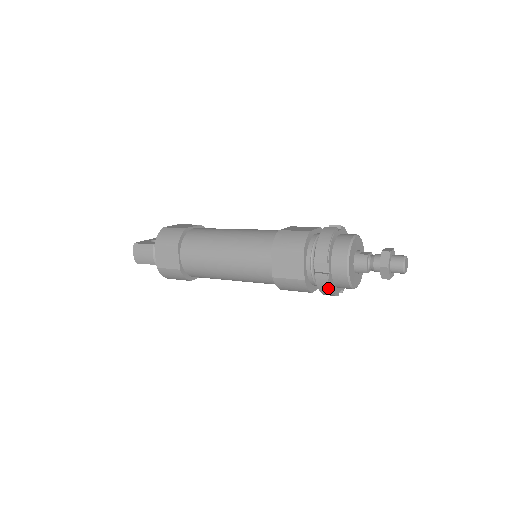
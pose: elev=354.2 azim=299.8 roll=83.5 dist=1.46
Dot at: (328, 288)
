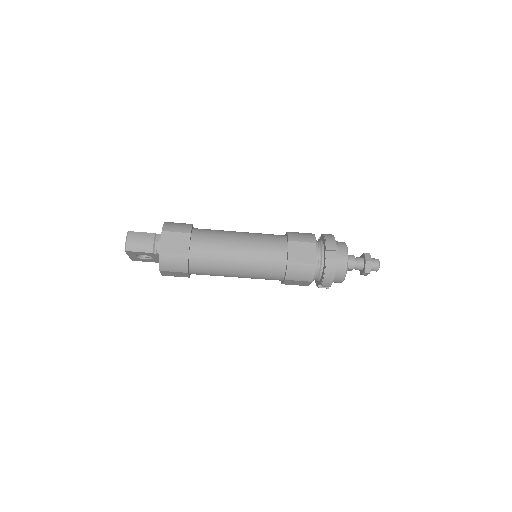
Dot at: (333, 272)
